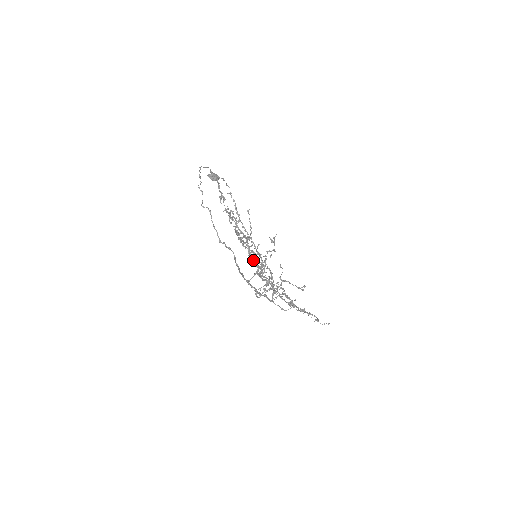
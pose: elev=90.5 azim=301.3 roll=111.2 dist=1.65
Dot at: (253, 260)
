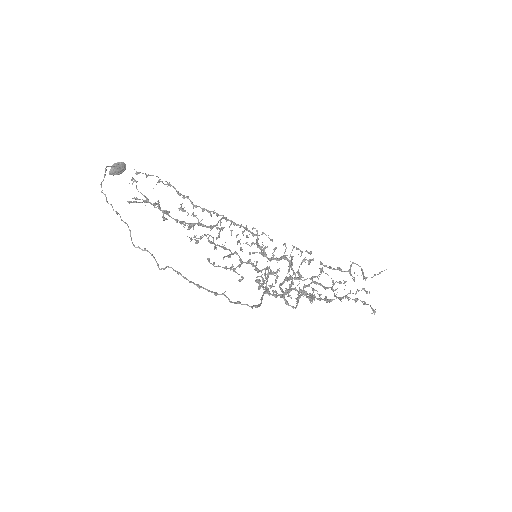
Dot at: (270, 287)
